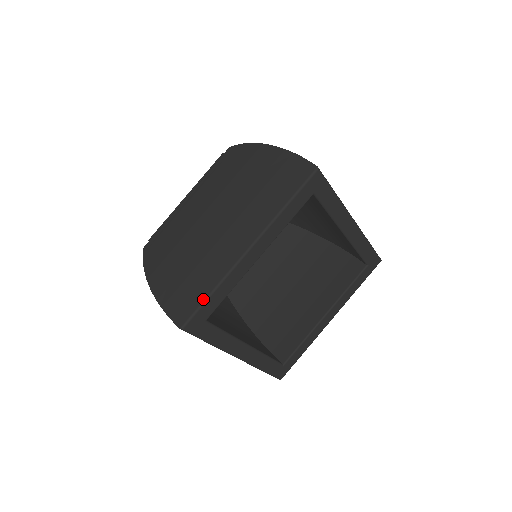
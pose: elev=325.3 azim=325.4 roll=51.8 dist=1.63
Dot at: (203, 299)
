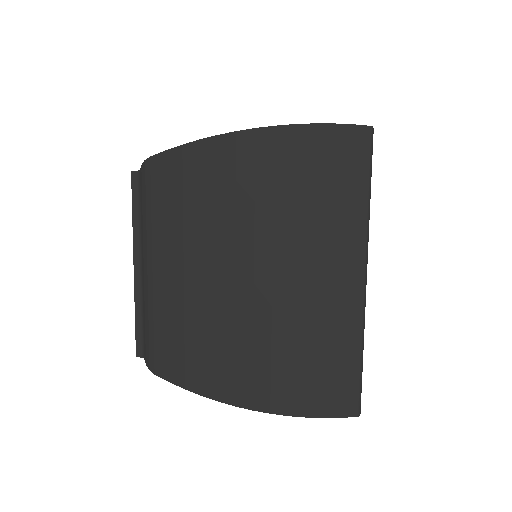
Dot at: (359, 369)
